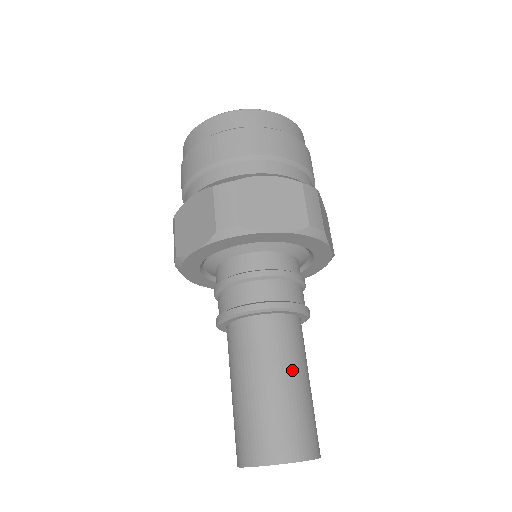
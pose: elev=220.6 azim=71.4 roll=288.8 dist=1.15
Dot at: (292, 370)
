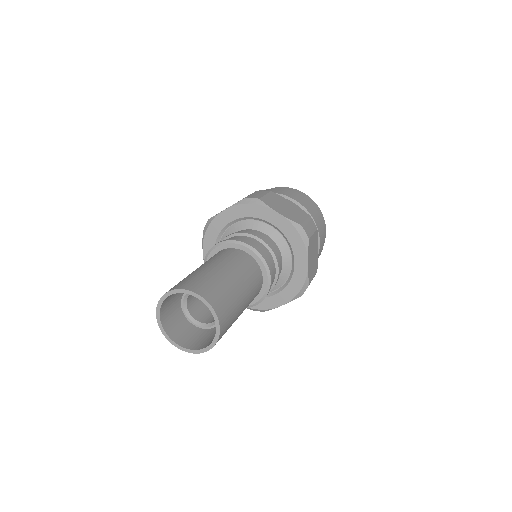
Dot at: (210, 263)
